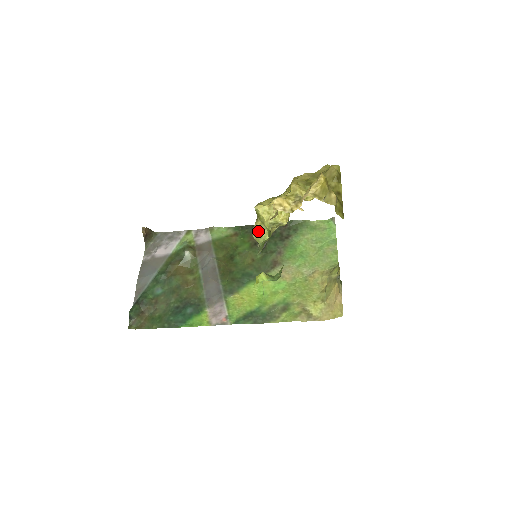
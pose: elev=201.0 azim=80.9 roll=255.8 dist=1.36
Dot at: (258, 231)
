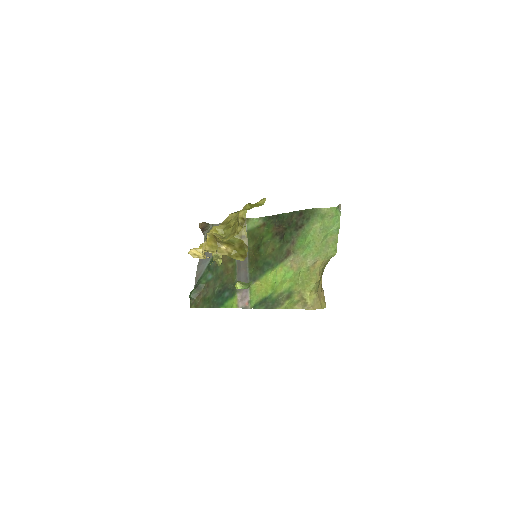
Dot at: occluded
